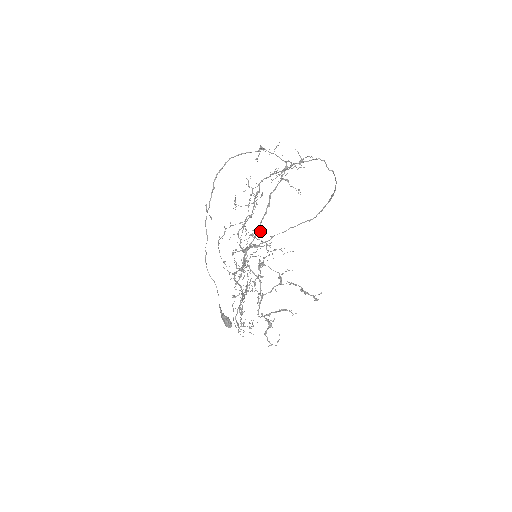
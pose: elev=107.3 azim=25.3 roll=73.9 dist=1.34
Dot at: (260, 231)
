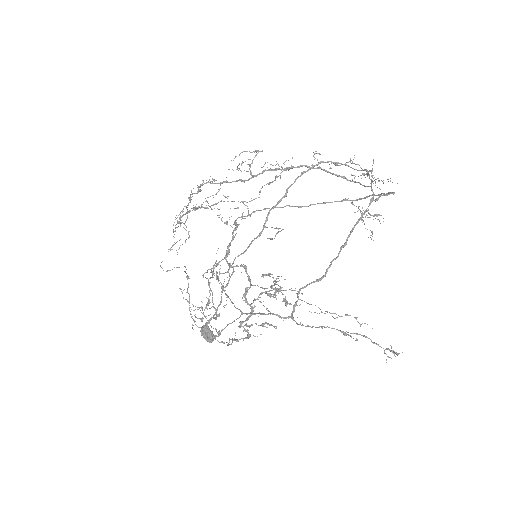
Dot at: occluded
